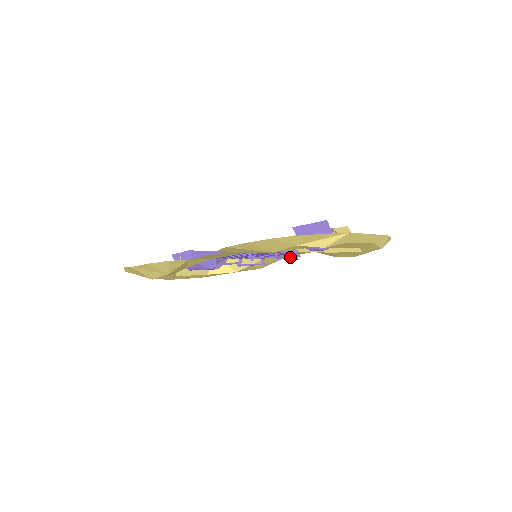
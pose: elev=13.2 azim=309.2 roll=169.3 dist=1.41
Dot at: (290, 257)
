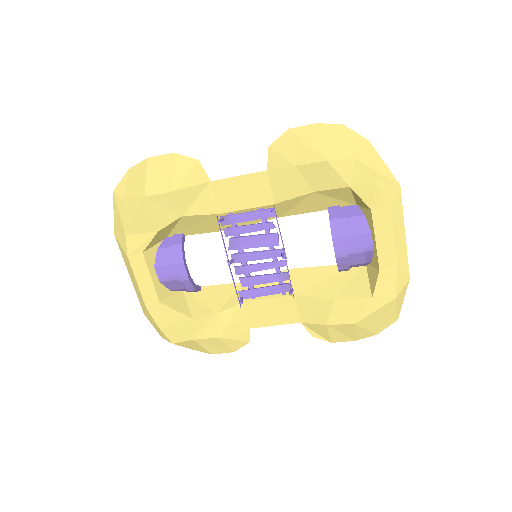
Dot at: occluded
